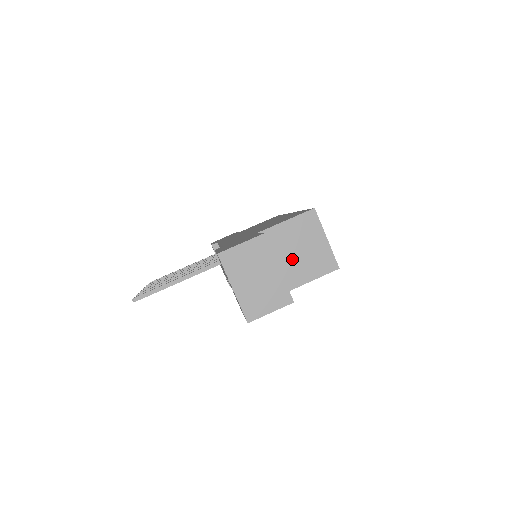
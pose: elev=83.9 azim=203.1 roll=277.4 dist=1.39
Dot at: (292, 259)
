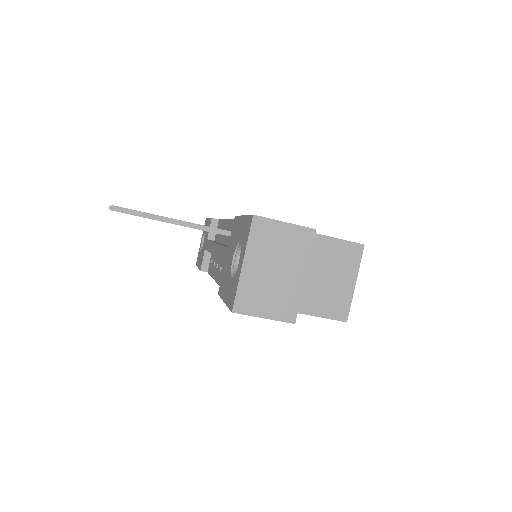
Dot at: (309, 280)
